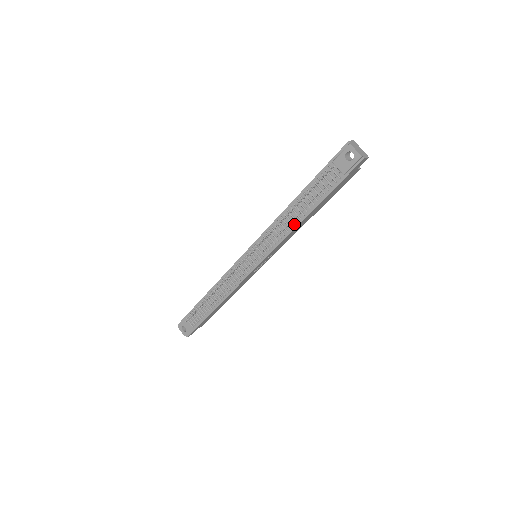
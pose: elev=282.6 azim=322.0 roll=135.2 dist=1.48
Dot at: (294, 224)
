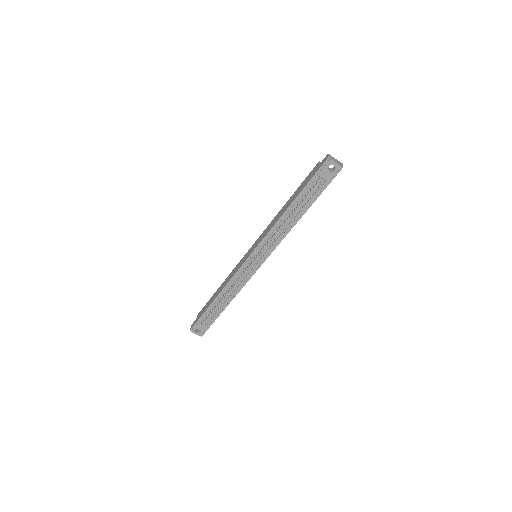
Dot at: (291, 226)
